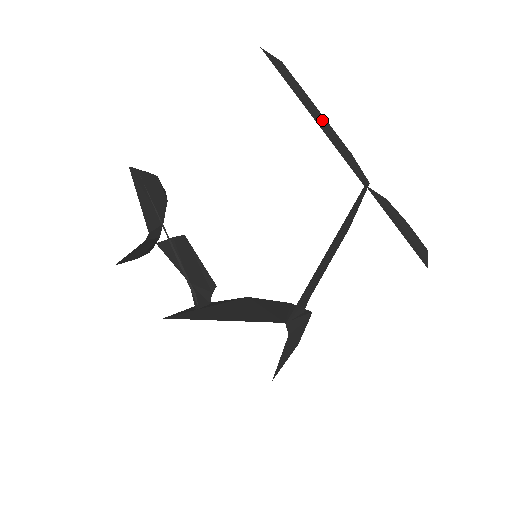
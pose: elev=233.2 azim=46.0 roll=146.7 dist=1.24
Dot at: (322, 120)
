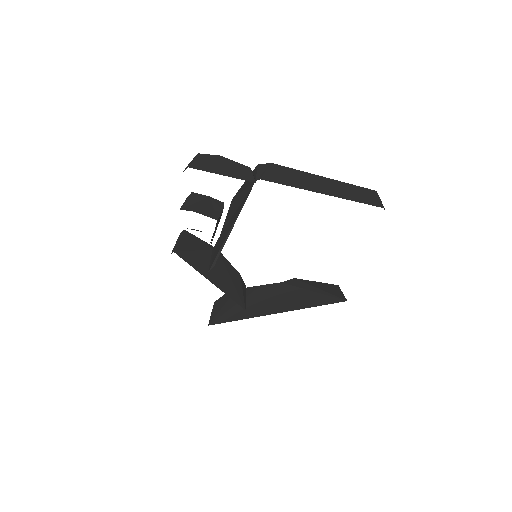
Dot at: occluded
